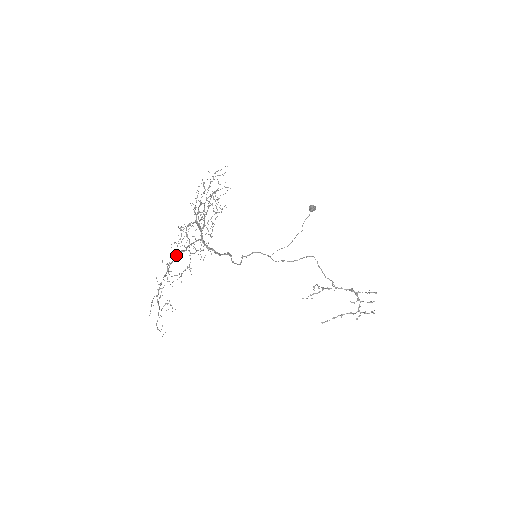
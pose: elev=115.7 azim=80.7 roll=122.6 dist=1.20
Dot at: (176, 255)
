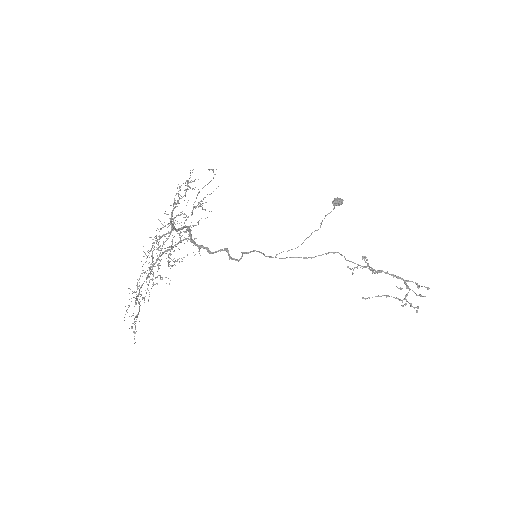
Dot at: (160, 256)
